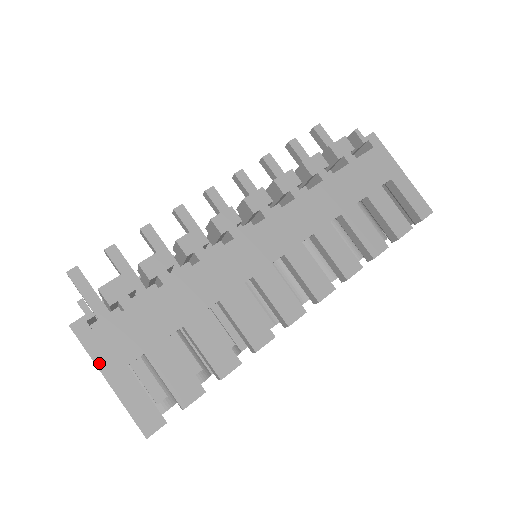
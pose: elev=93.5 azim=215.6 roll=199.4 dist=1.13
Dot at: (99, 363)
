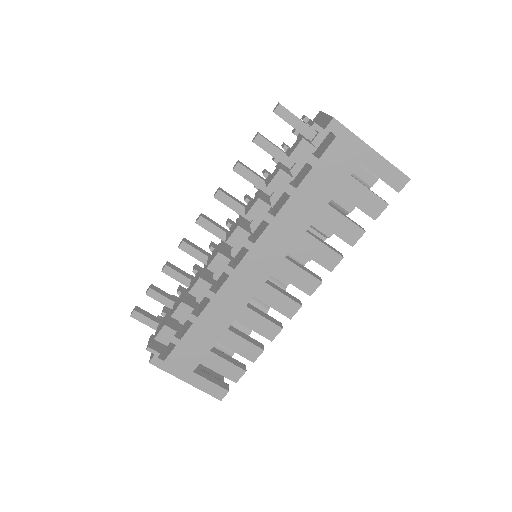
Dot at: (176, 375)
